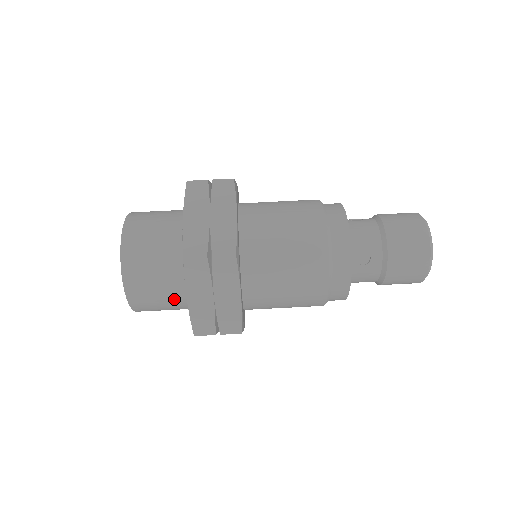
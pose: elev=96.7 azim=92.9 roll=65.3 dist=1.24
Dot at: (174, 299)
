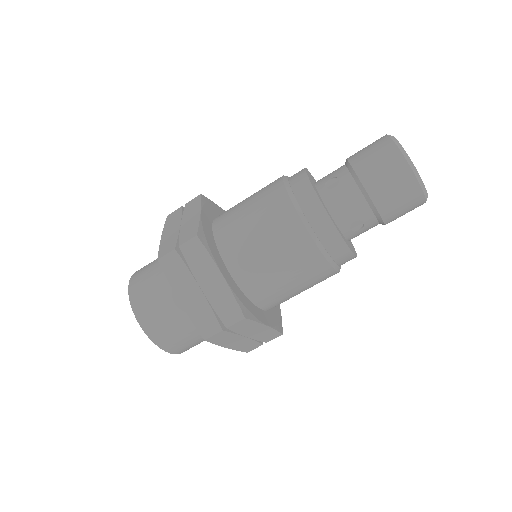
Dot at: occluded
